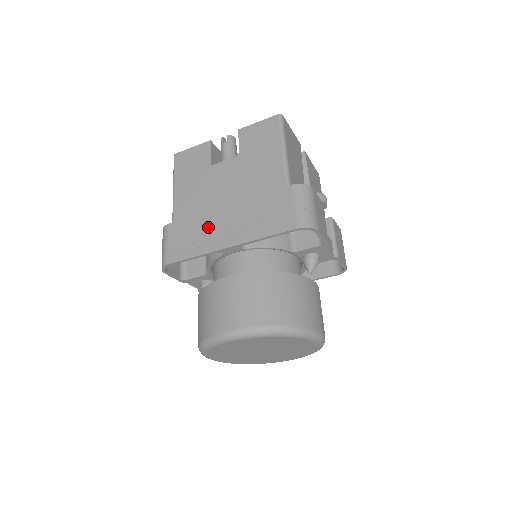
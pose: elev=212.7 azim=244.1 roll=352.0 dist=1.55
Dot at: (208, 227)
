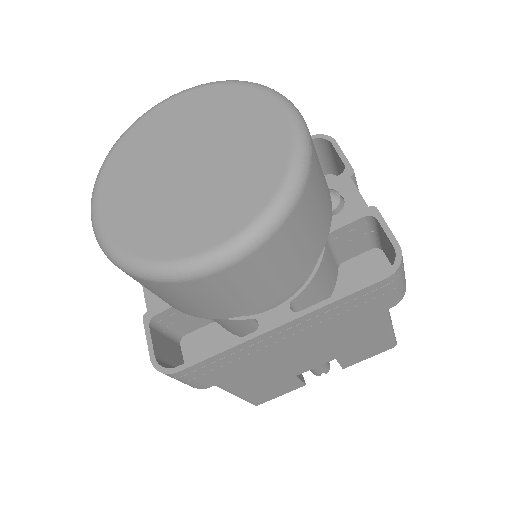
Dot at: occluded
